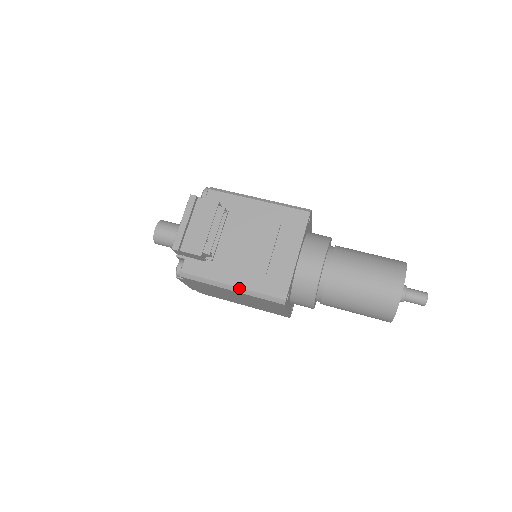
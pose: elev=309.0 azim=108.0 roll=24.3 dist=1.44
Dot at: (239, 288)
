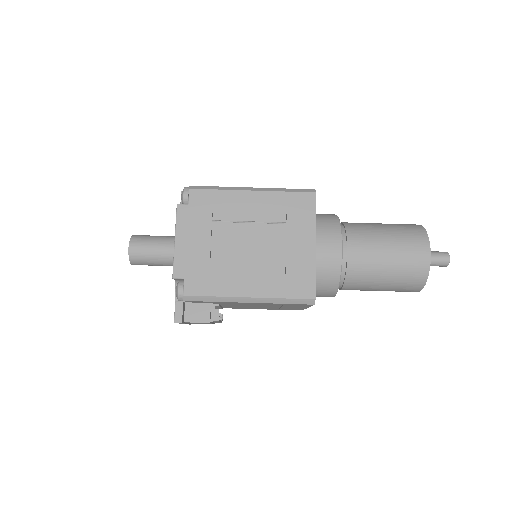
Dot at: occluded
